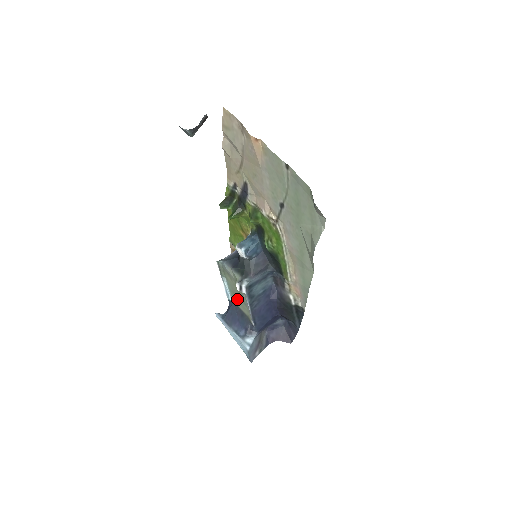
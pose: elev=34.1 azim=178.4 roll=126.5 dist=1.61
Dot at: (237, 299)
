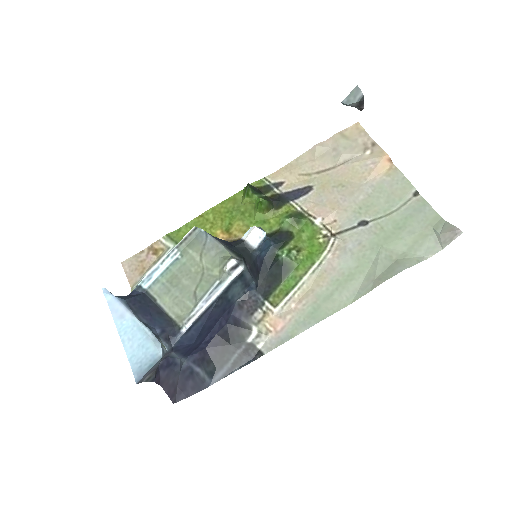
Dot at: (174, 287)
